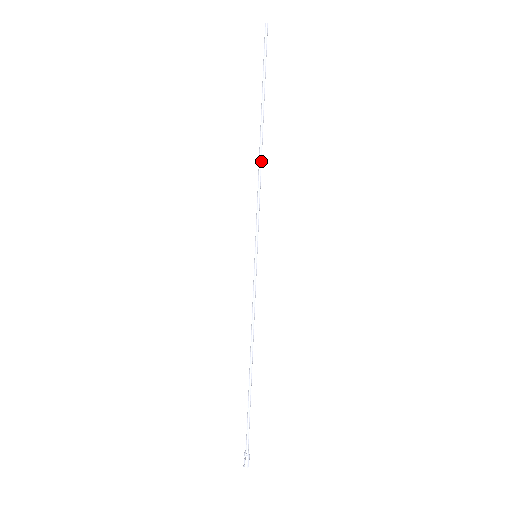
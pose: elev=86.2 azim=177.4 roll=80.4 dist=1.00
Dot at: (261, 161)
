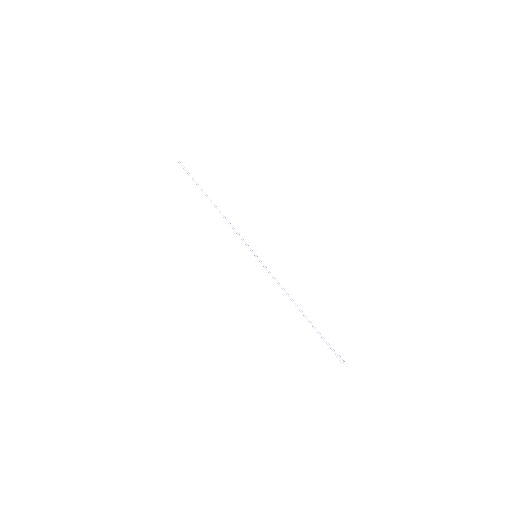
Dot at: (223, 215)
